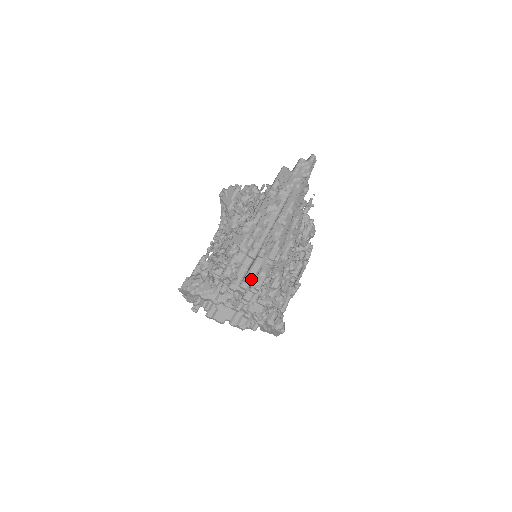
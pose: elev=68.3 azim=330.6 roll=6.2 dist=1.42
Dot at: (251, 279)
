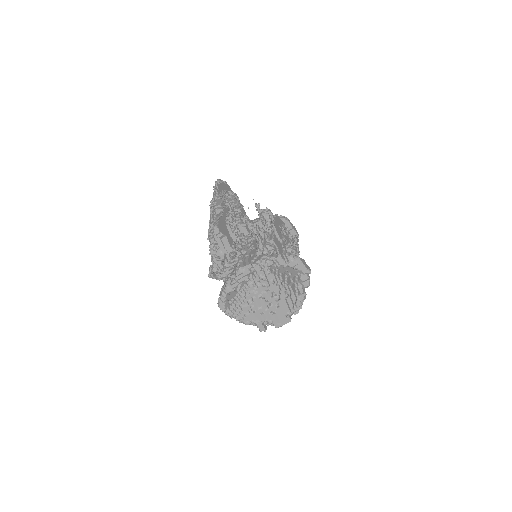
Dot at: occluded
